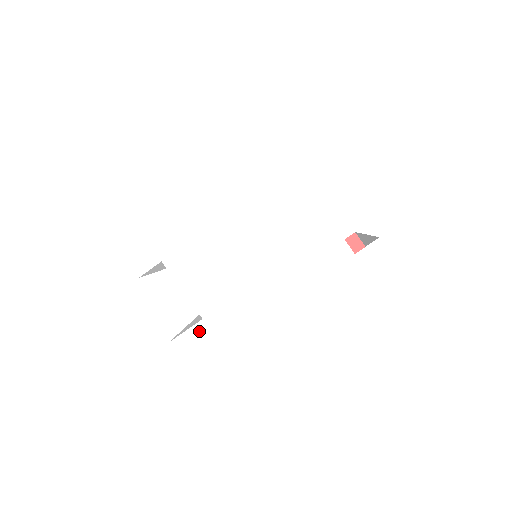
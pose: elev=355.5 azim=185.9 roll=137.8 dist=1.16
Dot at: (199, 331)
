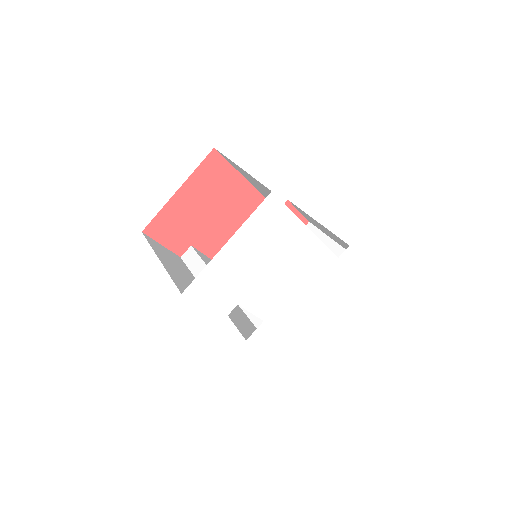
Dot at: (262, 327)
